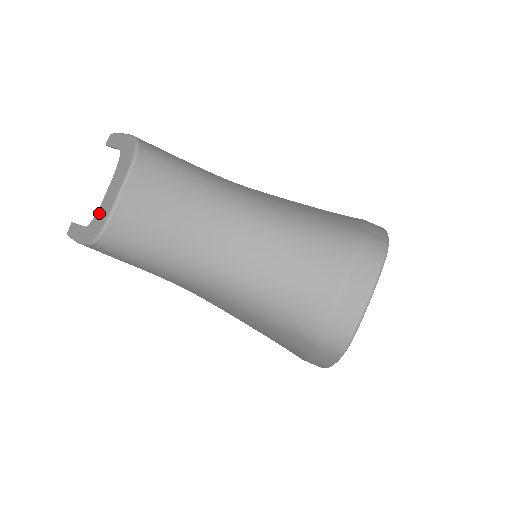
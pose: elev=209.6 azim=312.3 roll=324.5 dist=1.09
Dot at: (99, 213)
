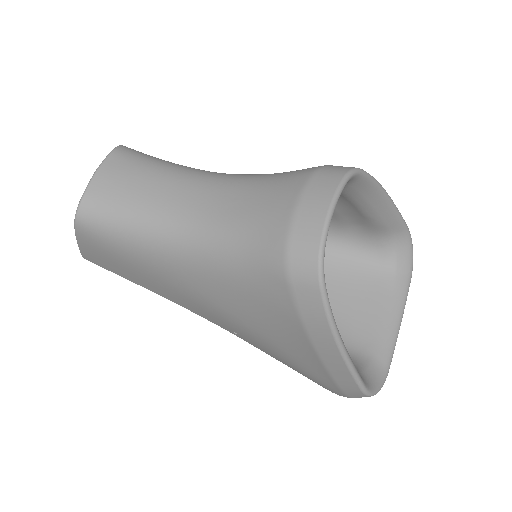
Dot at: occluded
